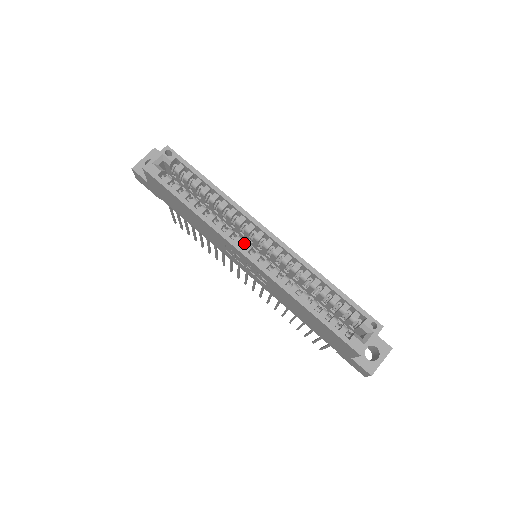
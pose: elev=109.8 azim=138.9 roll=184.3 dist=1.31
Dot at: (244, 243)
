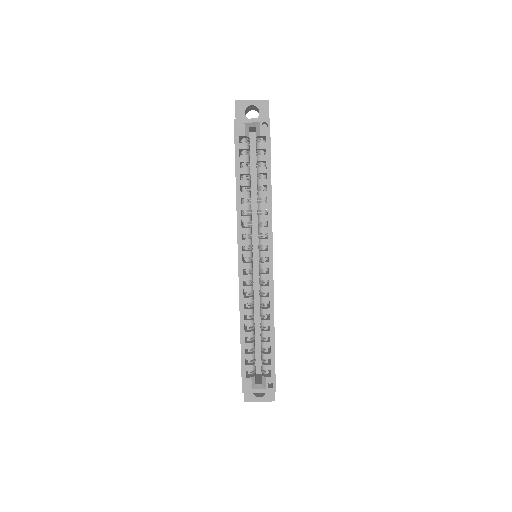
Dot at: (250, 246)
